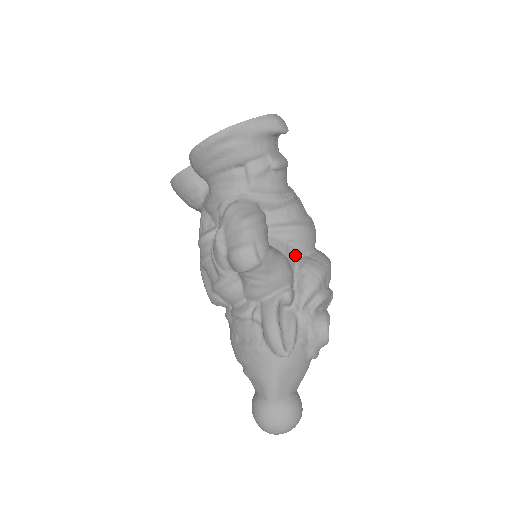
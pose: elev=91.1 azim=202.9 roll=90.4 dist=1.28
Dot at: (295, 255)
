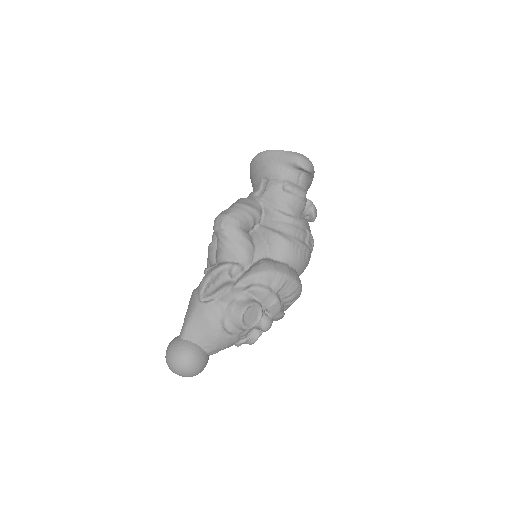
Dot at: (265, 253)
